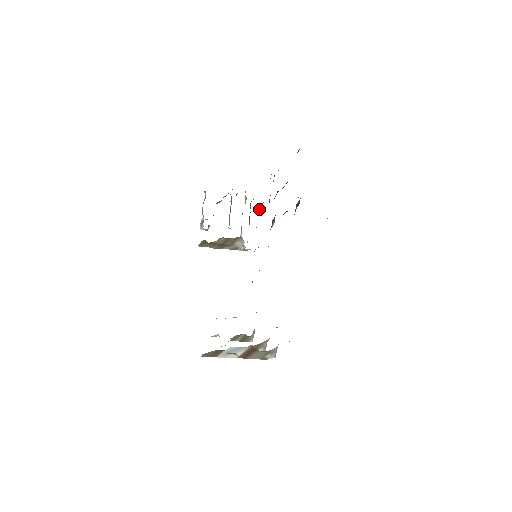
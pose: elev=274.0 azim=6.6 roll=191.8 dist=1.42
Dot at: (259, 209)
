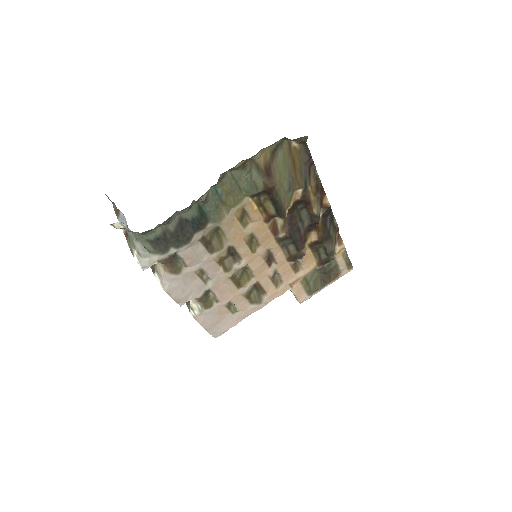
Dot at: (319, 256)
